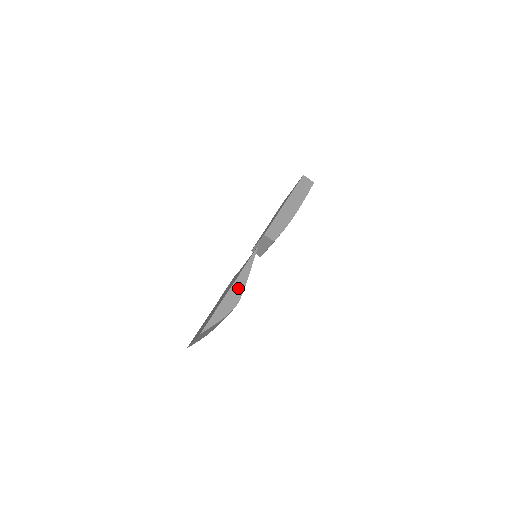
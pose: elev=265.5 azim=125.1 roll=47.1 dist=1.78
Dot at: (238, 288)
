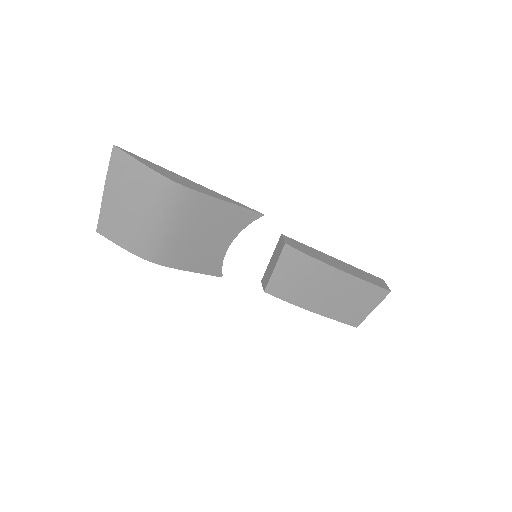
Dot at: (198, 187)
